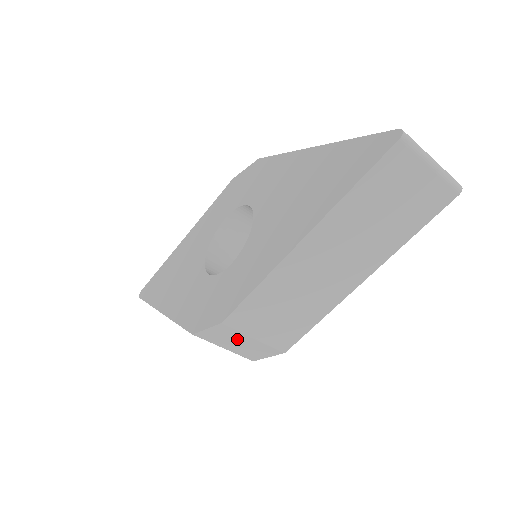
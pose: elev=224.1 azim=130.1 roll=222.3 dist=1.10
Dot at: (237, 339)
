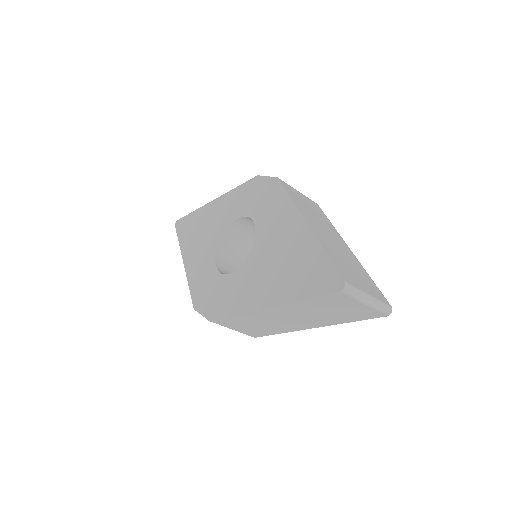
Dot at: occluded
